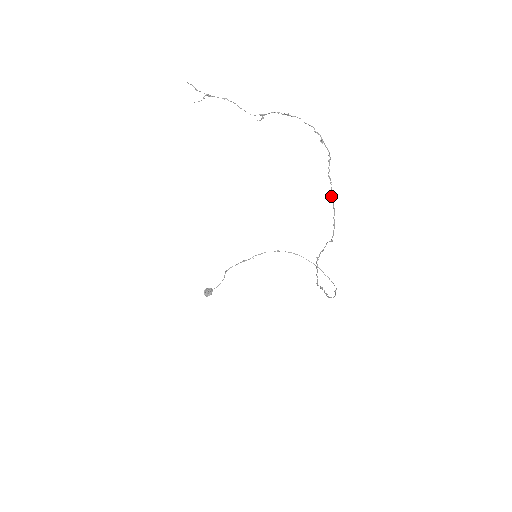
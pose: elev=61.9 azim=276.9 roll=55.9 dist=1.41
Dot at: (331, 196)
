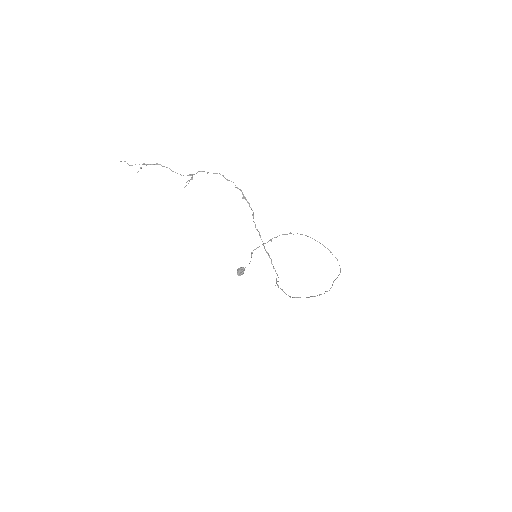
Dot at: (263, 245)
